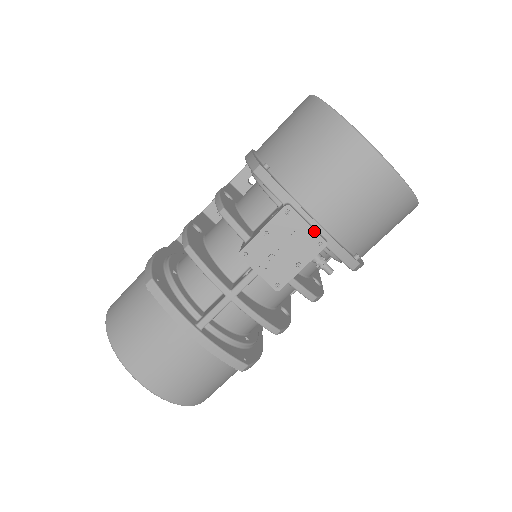
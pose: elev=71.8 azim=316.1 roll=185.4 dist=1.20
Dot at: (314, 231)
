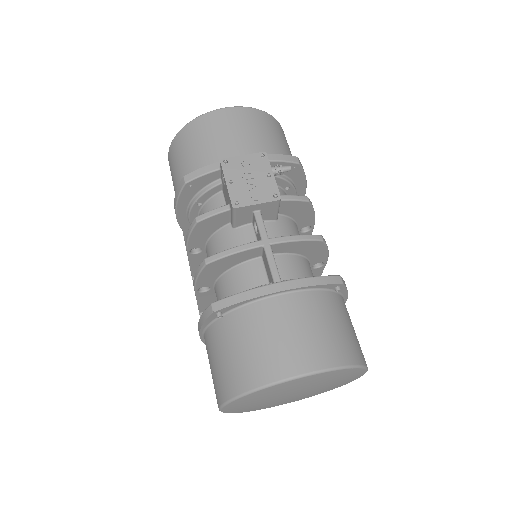
Dot at: (250, 155)
